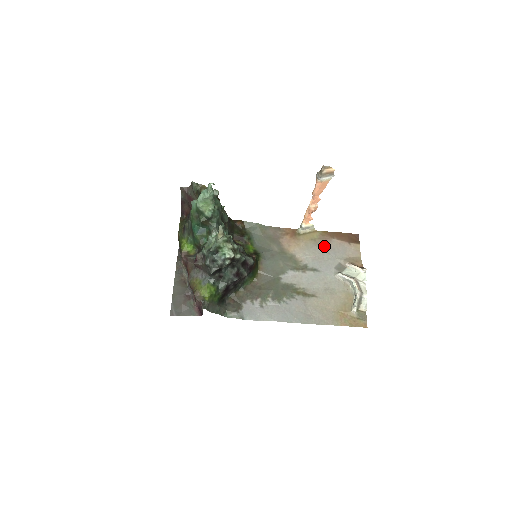
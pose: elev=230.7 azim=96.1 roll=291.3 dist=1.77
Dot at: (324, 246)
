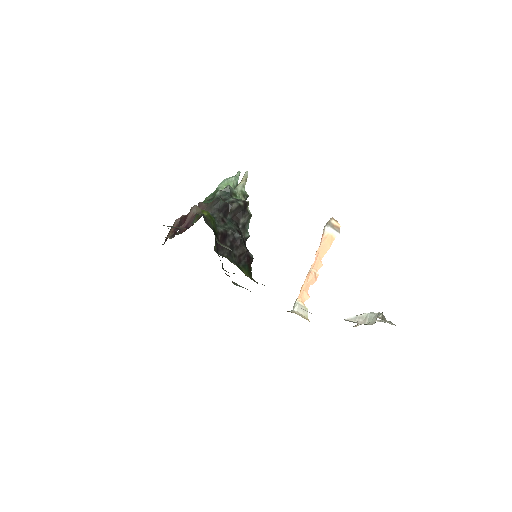
Dot at: occluded
